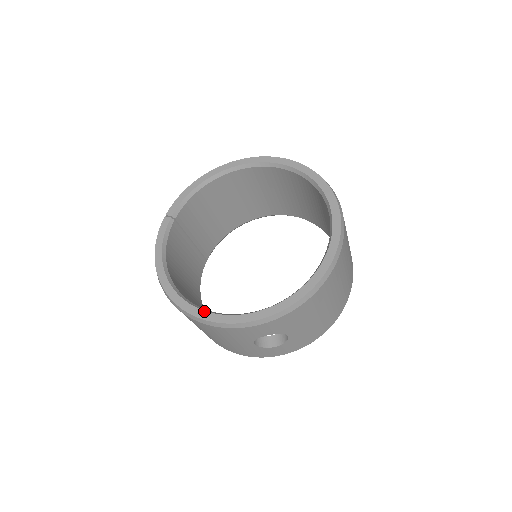
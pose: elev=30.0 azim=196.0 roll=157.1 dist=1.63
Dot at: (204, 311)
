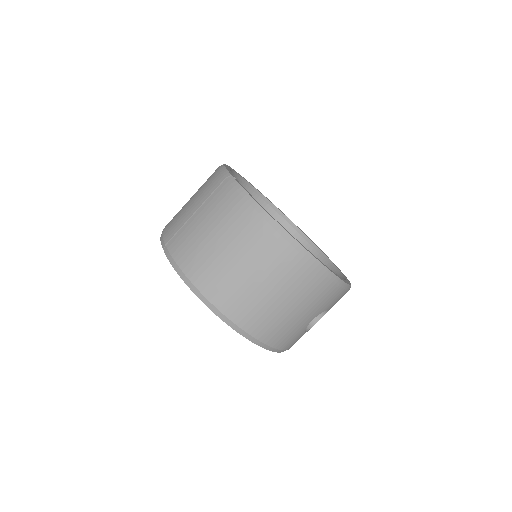
Dot at: occluded
